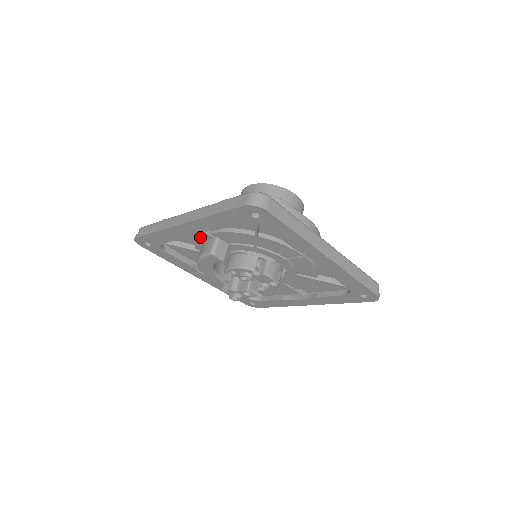
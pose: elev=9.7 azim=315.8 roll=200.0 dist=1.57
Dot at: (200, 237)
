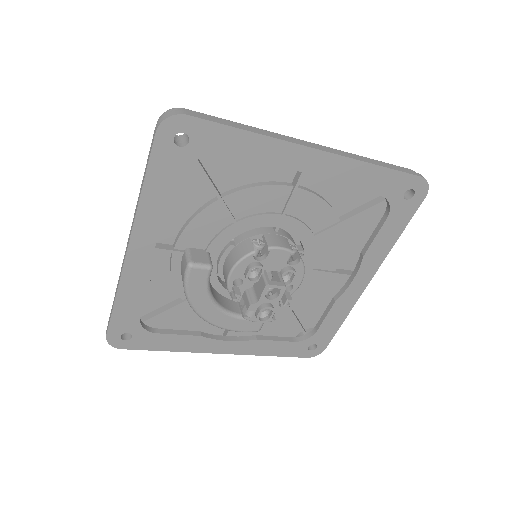
Dot at: (170, 268)
